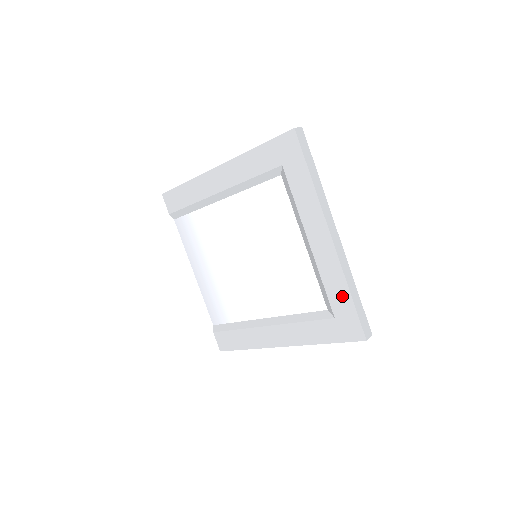
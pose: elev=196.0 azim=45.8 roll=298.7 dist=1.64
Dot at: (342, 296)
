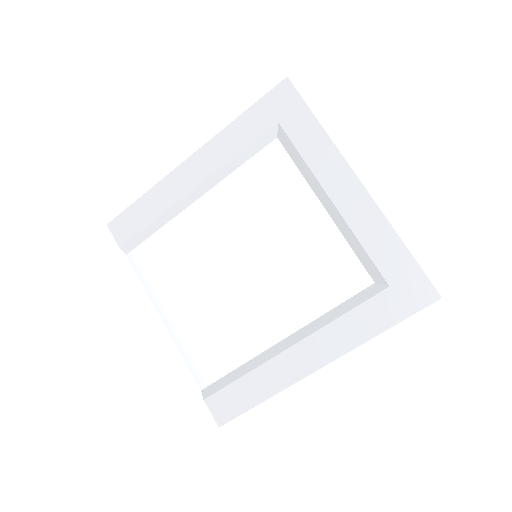
Dot at: (392, 251)
